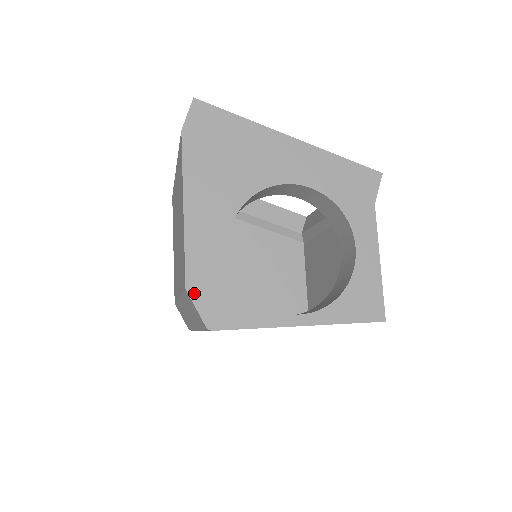
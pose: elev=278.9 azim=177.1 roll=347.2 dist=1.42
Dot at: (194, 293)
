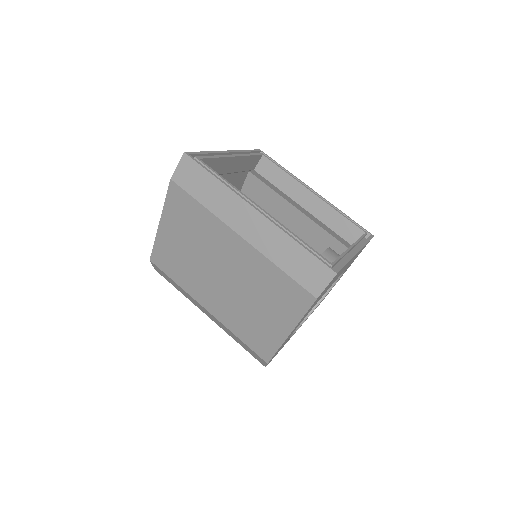
Dot at: occluded
